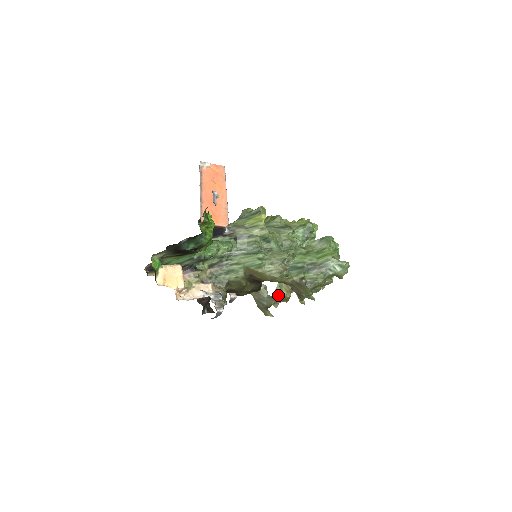
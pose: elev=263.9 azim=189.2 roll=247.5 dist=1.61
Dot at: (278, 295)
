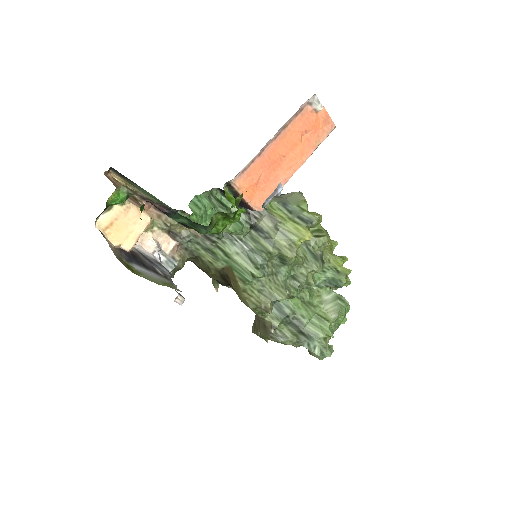
Dot at: occluded
